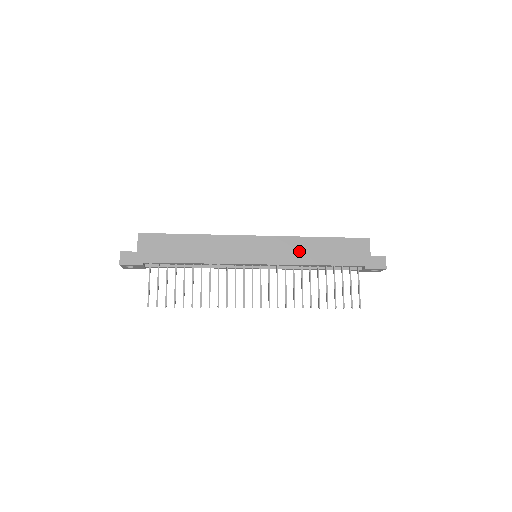
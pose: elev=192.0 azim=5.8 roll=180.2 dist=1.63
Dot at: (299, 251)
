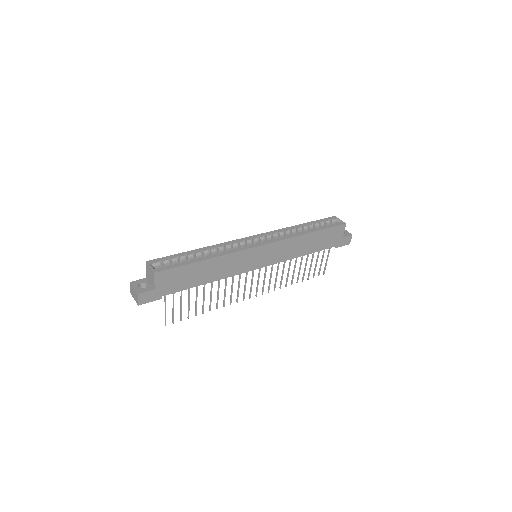
Dot at: (293, 248)
